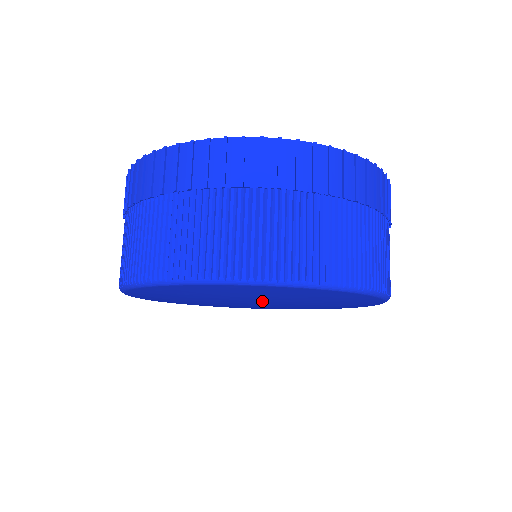
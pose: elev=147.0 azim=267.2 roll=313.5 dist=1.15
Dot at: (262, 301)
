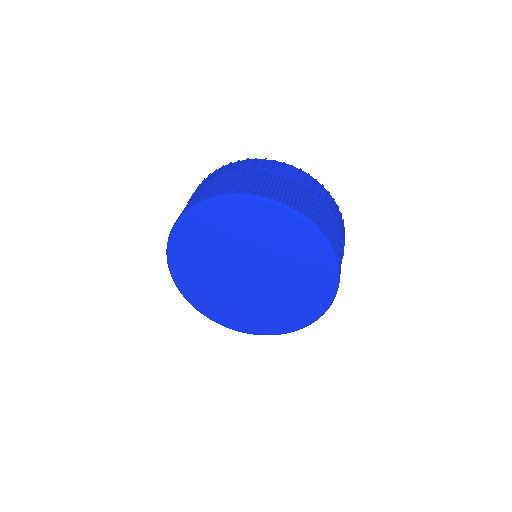
Dot at: (250, 251)
